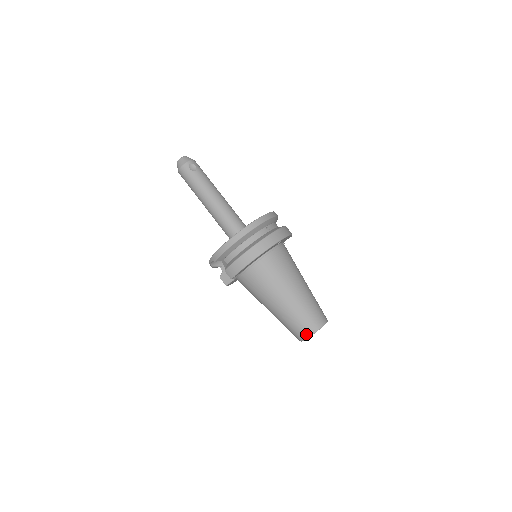
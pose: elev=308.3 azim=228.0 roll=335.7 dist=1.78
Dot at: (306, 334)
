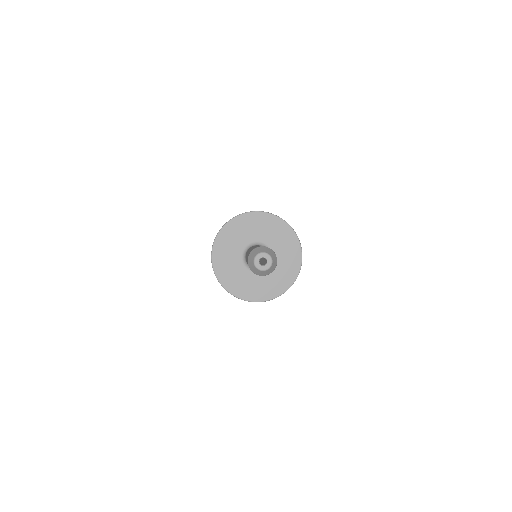
Dot at: occluded
